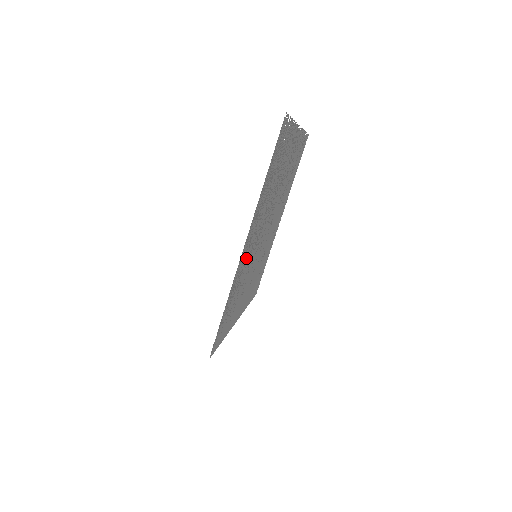
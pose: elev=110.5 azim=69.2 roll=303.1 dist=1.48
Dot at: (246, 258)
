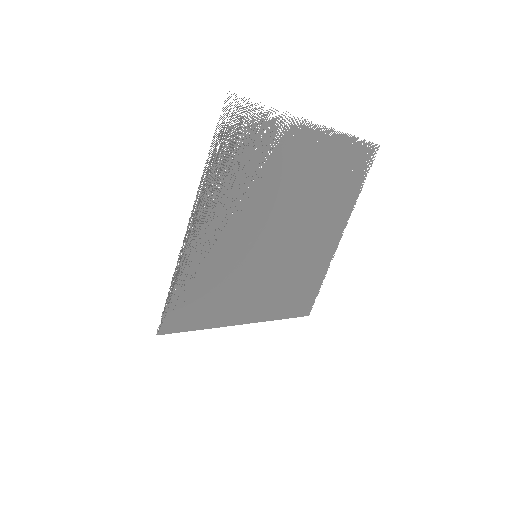
Dot at: (211, 245)
